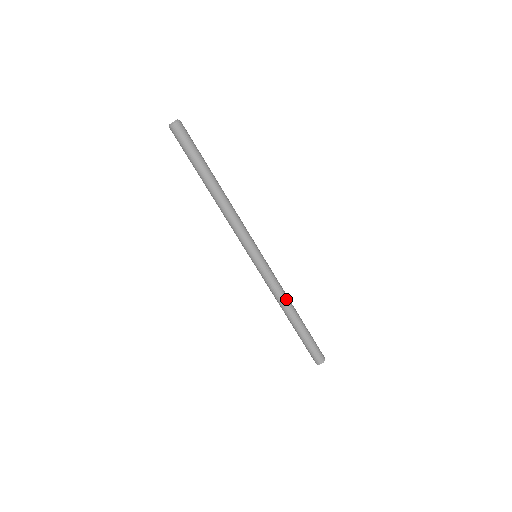
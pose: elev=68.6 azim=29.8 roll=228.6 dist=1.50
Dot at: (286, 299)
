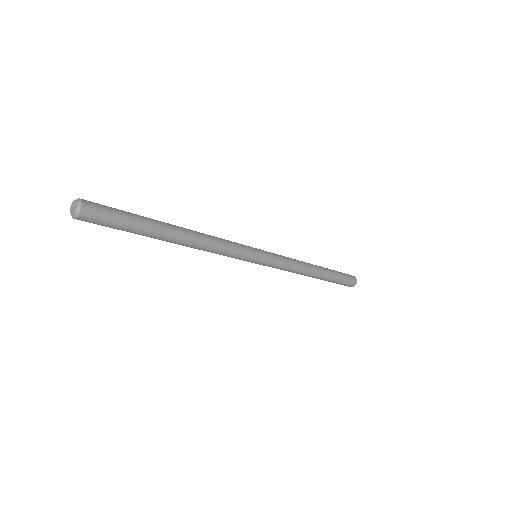
Dot at: (301, 273)
